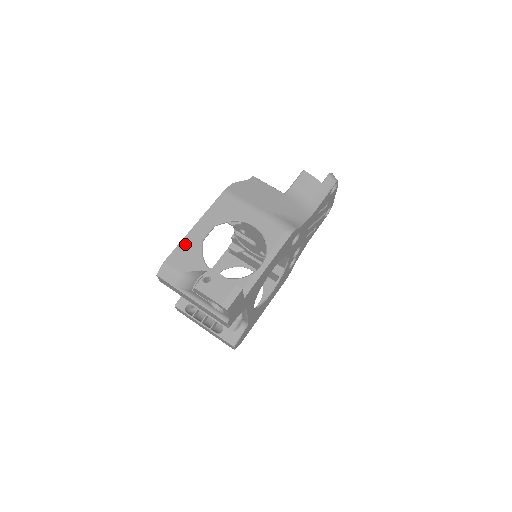
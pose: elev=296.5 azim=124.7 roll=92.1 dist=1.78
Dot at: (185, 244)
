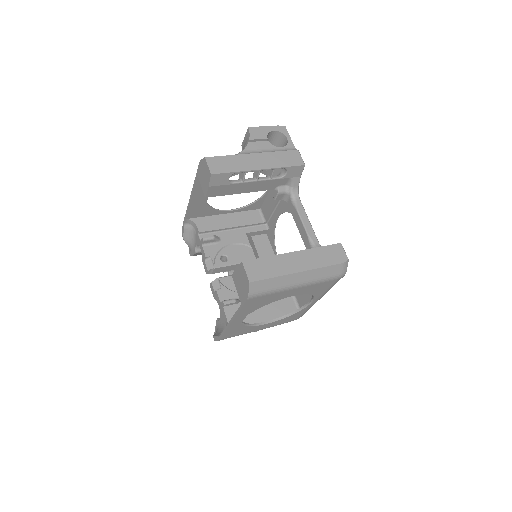
Dot at: occluded
